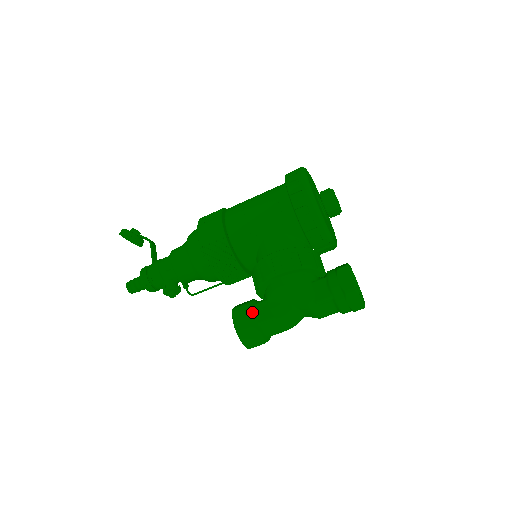
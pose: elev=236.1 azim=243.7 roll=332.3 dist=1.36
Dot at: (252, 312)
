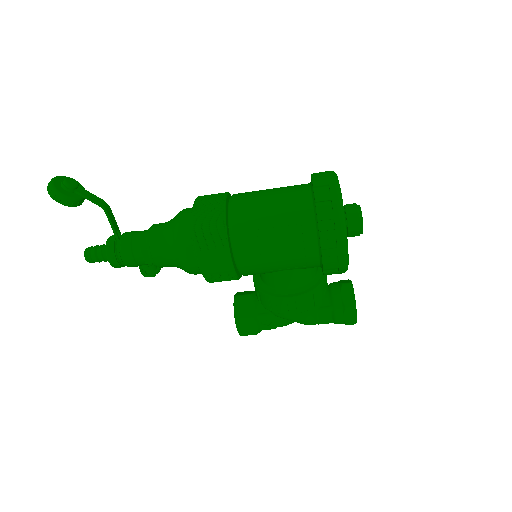
Dot at: (257, 325)
